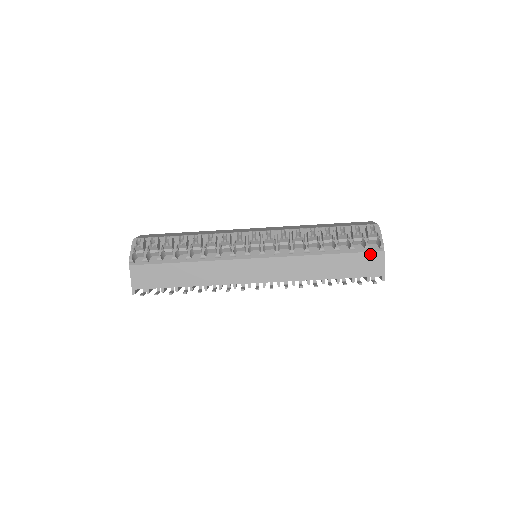
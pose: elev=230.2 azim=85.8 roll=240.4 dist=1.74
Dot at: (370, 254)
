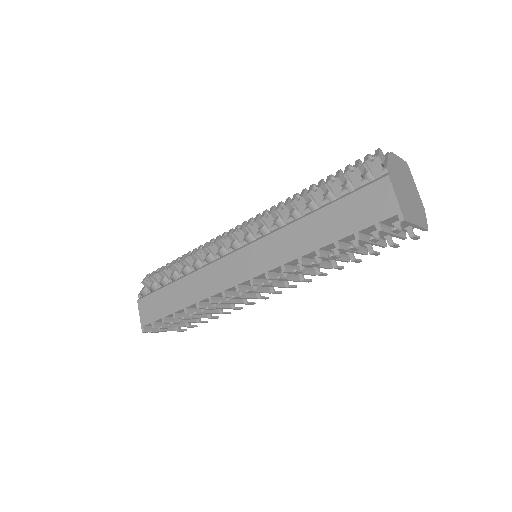
Dot at: (369, 188)
